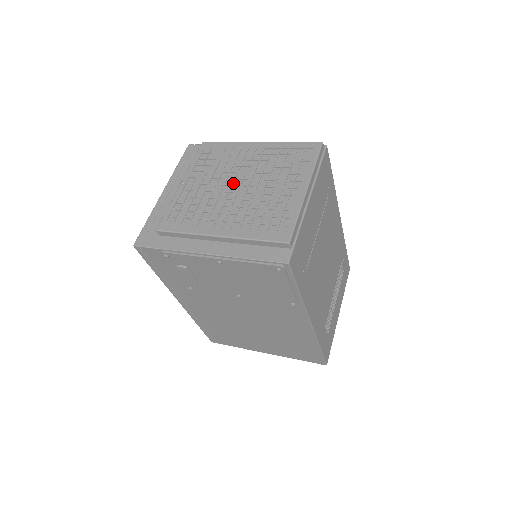
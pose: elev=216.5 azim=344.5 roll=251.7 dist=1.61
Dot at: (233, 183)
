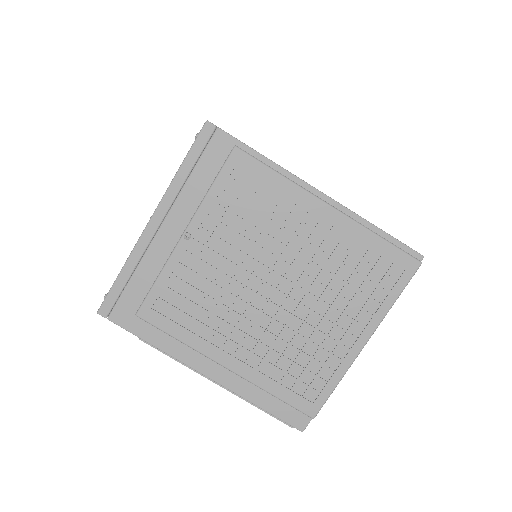
Dot at: (267, 278)
